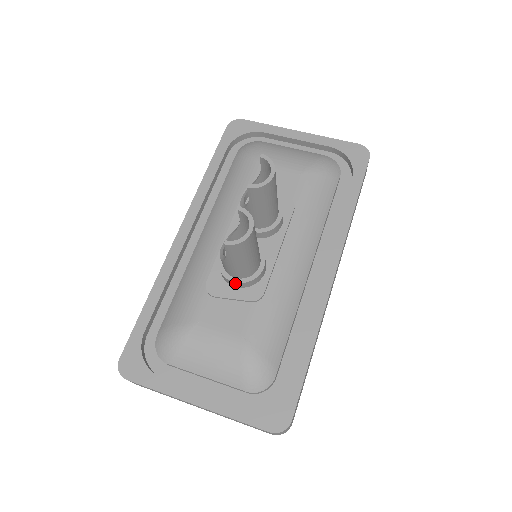
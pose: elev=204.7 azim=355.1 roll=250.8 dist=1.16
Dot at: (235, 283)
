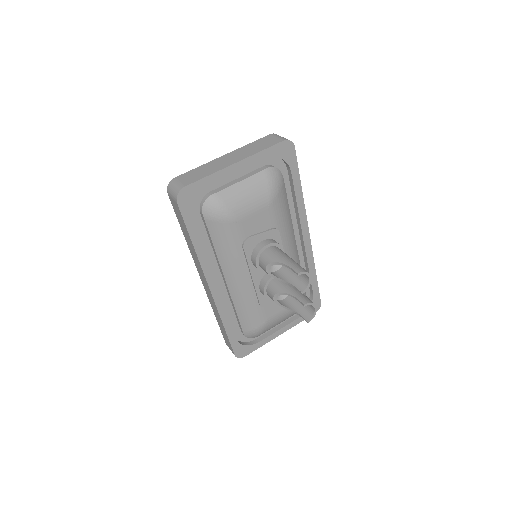
Dot at: occluded
